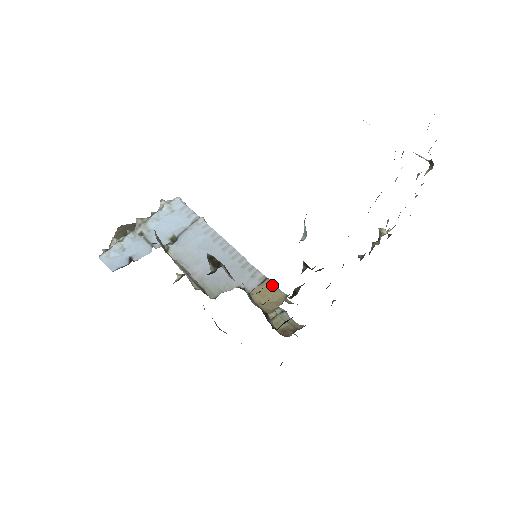
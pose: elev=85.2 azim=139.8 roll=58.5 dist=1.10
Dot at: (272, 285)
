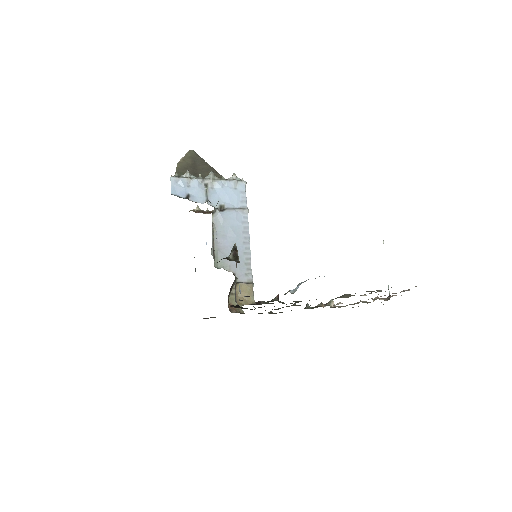
Dot at: (252, 290)
